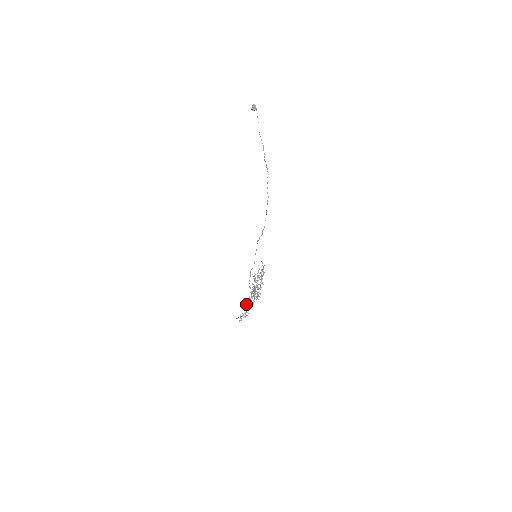
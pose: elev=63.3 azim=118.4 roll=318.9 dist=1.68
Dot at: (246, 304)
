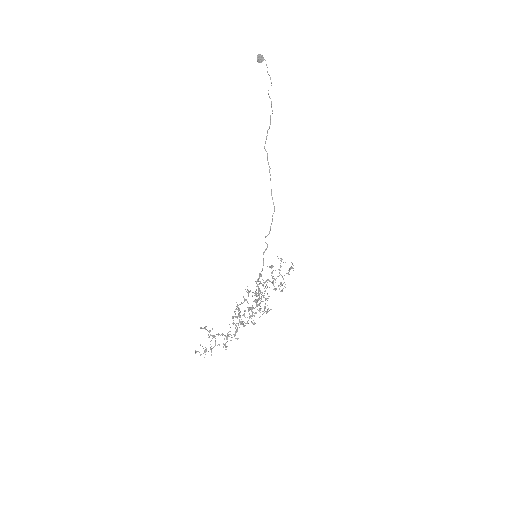
Dot at: (210, 330)
